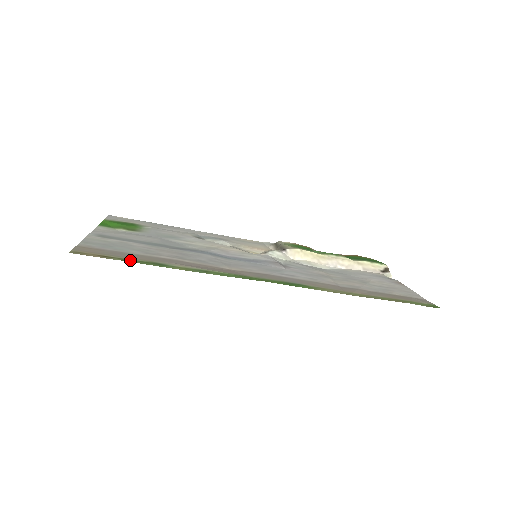
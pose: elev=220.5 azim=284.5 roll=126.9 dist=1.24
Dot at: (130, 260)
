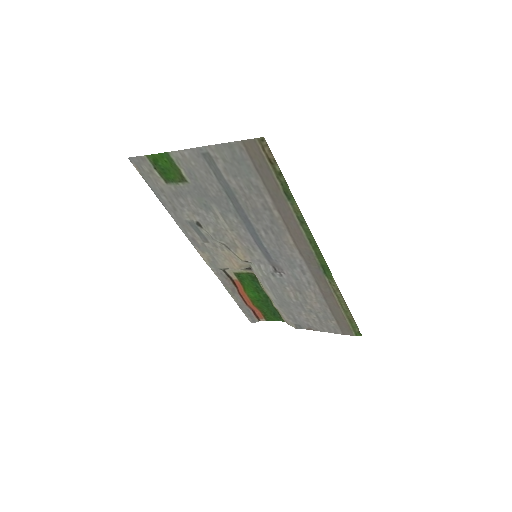
Dot at: (280, 177)
